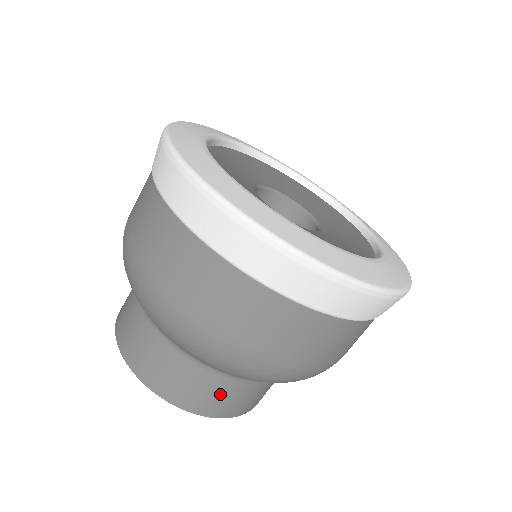
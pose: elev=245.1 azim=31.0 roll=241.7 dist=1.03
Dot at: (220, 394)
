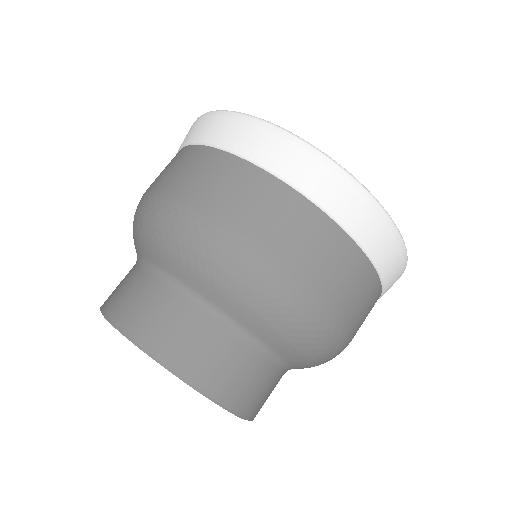
Dot at: (129, 287)
